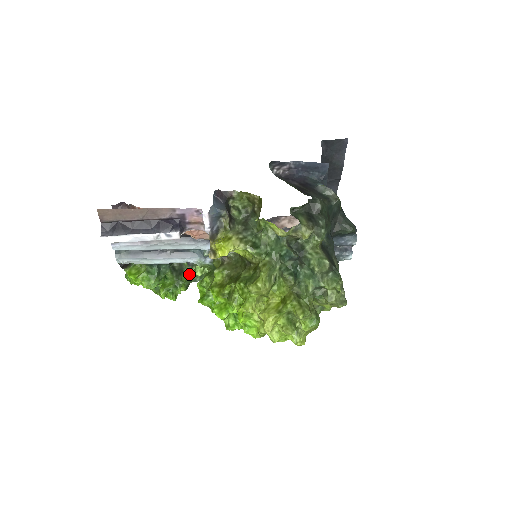
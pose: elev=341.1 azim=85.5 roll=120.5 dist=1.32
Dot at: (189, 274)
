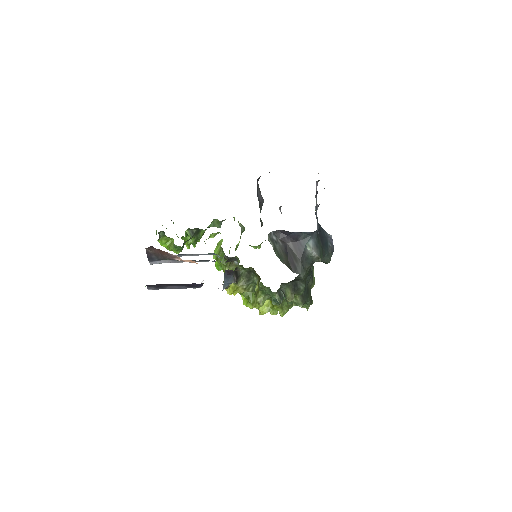
Dot at: (205, 230)
